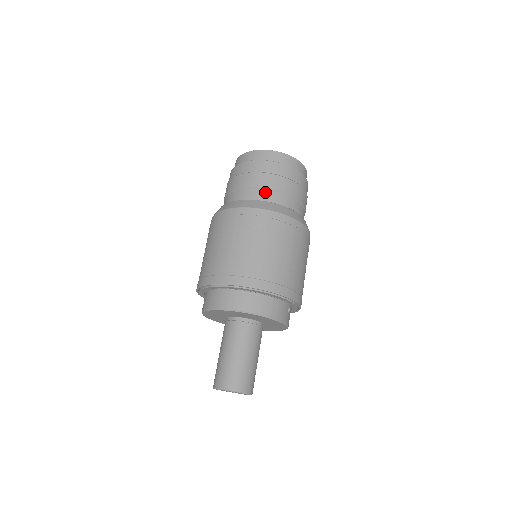
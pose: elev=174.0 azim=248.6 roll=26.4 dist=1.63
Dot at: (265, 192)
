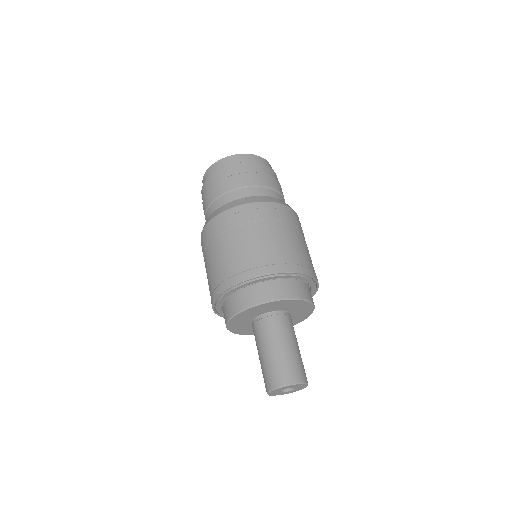
Dot at: (278, 194)
